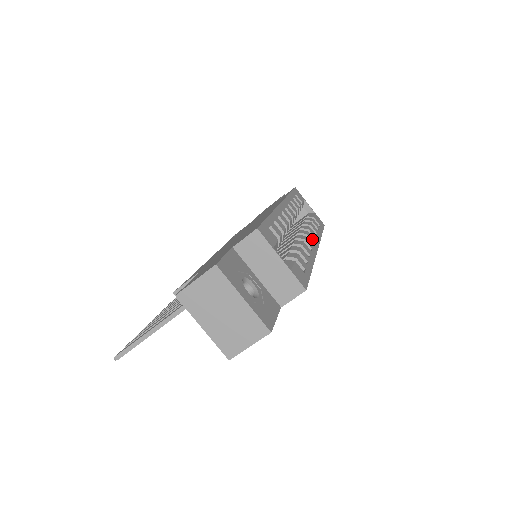
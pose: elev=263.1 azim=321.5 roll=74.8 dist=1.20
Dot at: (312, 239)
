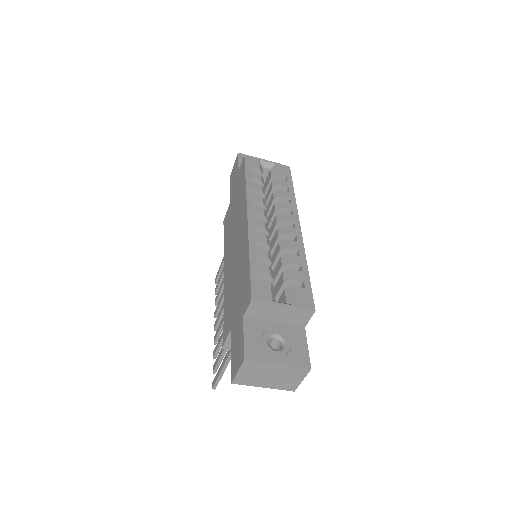
Dot at: (290, 218)
